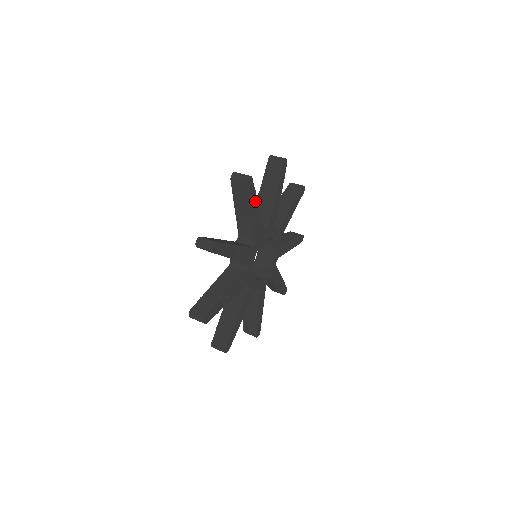
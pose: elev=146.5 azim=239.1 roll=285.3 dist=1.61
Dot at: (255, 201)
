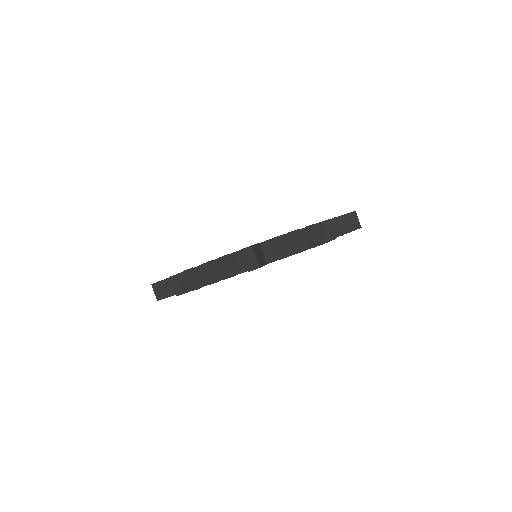
Dot at: occluded
